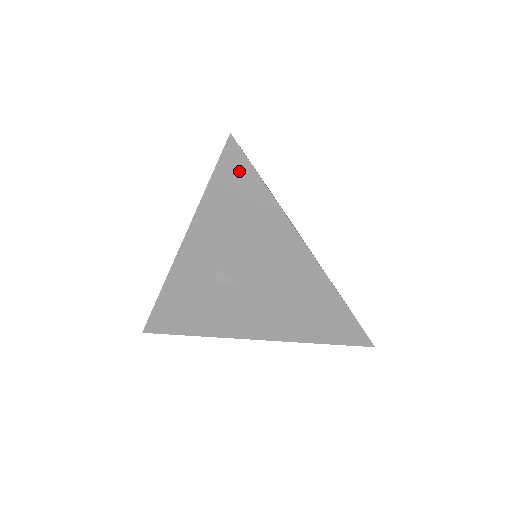
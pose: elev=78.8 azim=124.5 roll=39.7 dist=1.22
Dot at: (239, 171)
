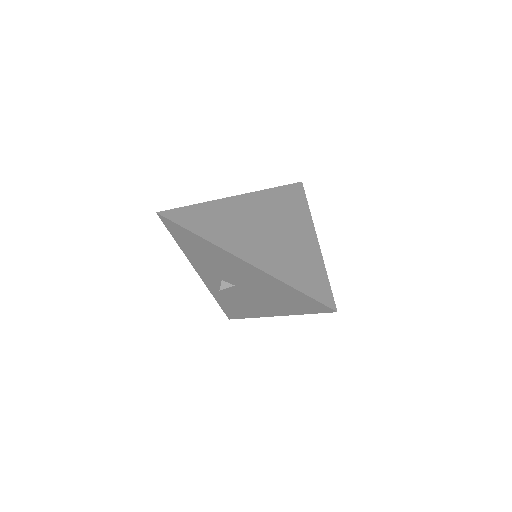
Dot at: (177, 229)
